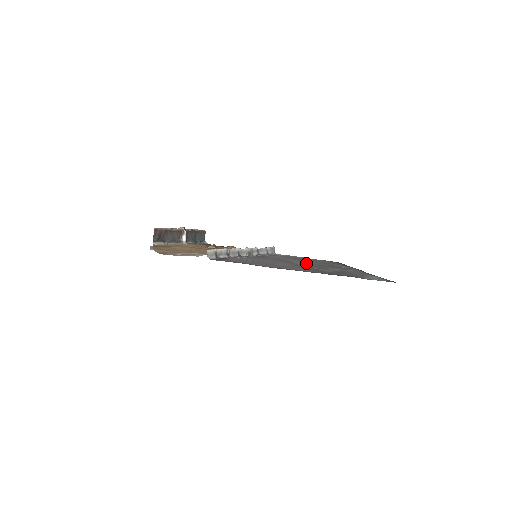
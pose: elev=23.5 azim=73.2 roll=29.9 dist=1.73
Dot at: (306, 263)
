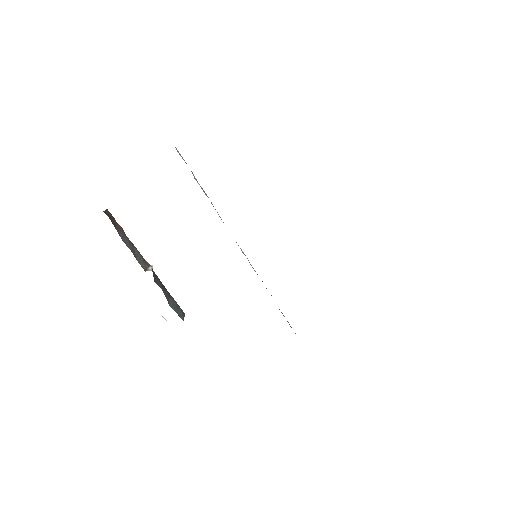
Dot at: occluded
